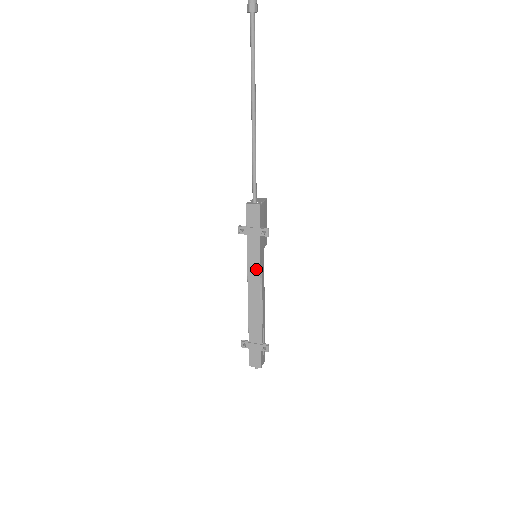
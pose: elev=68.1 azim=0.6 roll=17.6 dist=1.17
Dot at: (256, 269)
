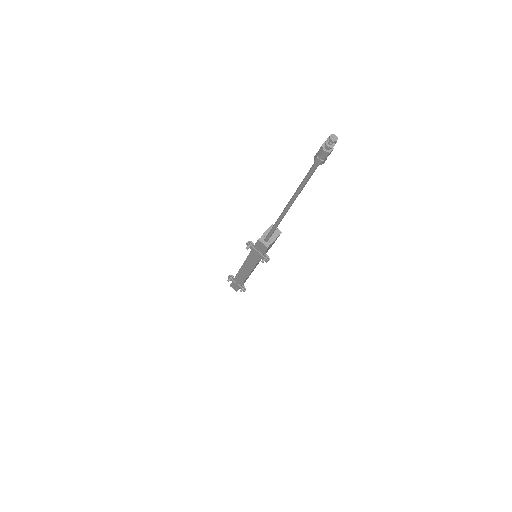
Dot at: (251, 265)
